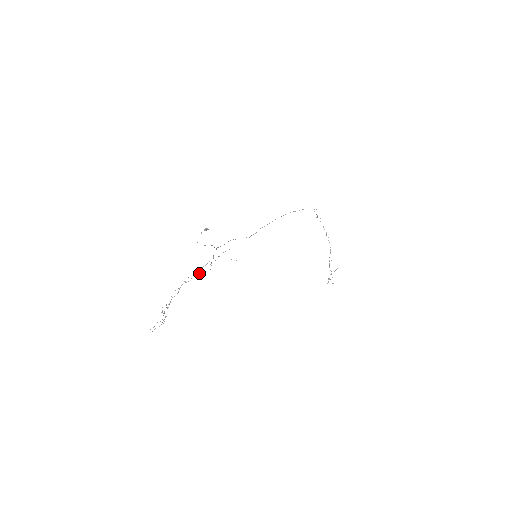
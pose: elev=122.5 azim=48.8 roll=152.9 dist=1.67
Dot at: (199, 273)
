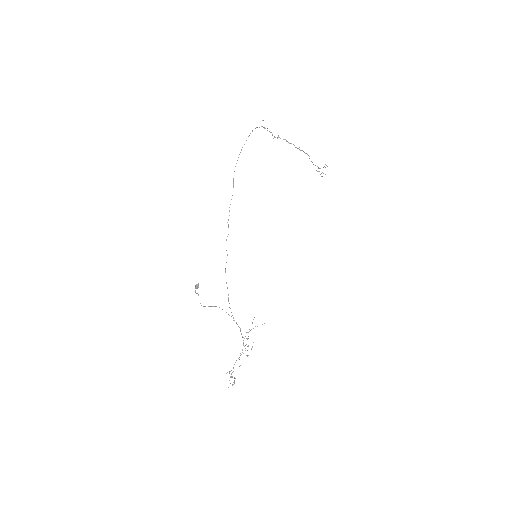
Dot at: occluded
